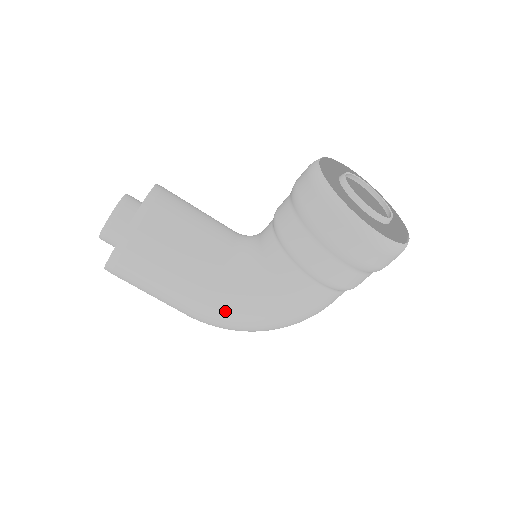
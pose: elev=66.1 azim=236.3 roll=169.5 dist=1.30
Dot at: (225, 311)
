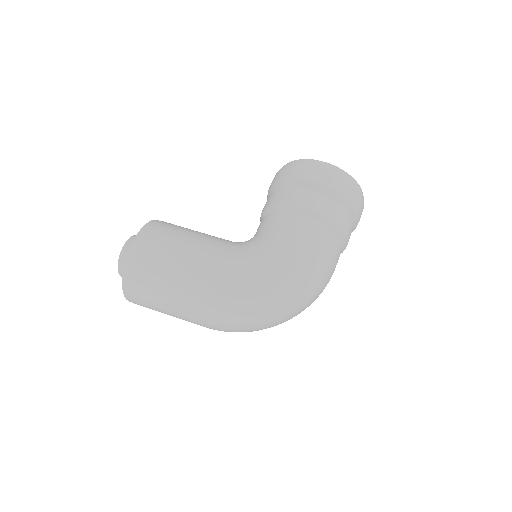
Dot at: (239, 268)
